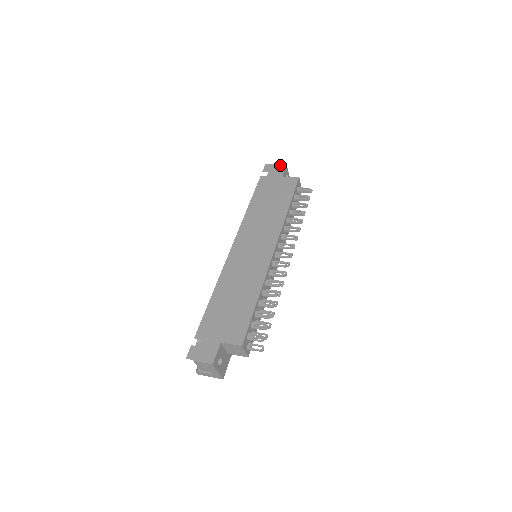
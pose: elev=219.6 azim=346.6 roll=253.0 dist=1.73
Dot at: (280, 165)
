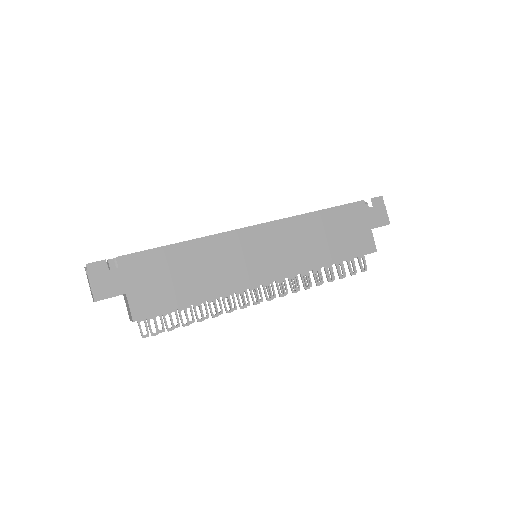
Dot at: (387, 216)
